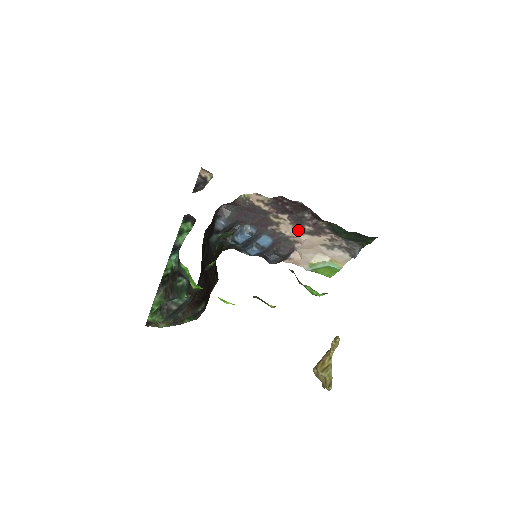
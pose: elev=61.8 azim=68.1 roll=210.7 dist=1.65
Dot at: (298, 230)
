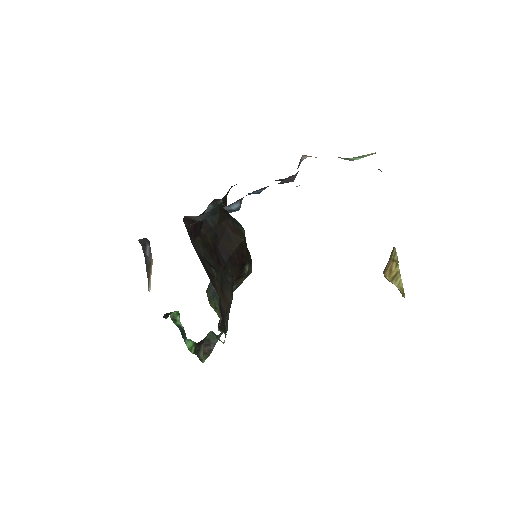
Dot at: occluded
